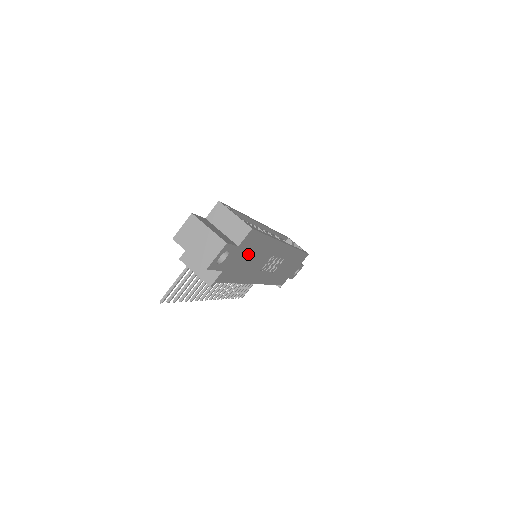
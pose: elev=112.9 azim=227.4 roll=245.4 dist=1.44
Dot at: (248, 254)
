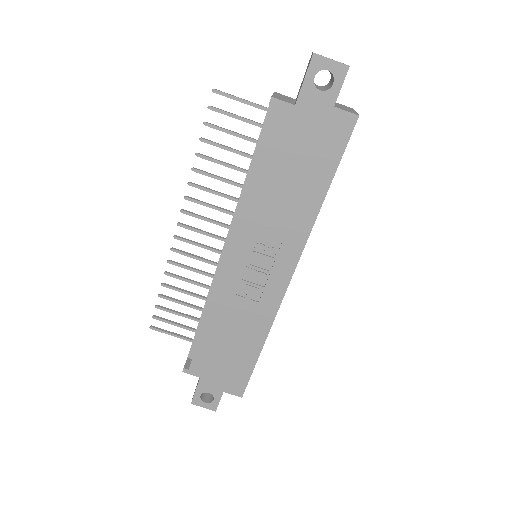
Dot at: (308, 156)
